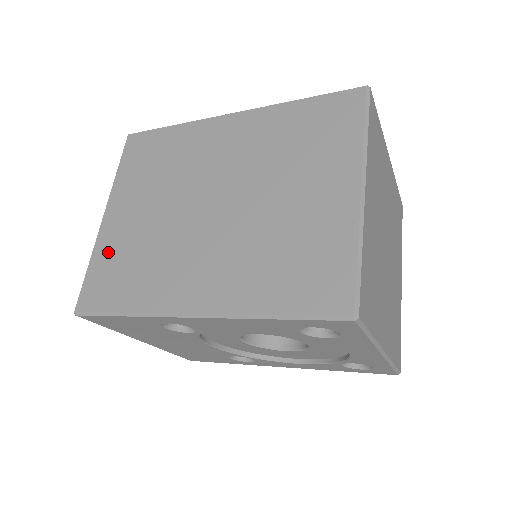
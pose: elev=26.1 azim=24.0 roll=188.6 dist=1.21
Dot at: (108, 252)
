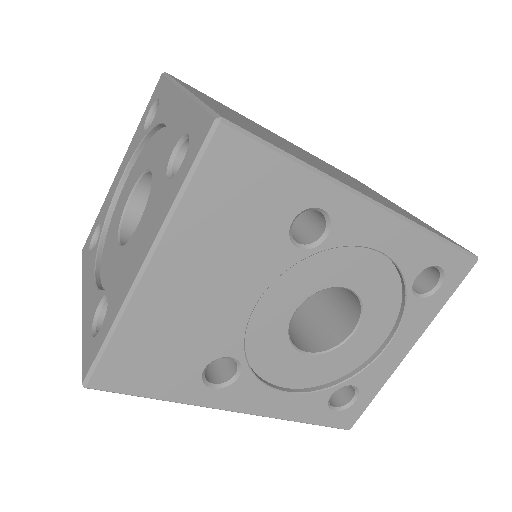
Dot at: occluded
